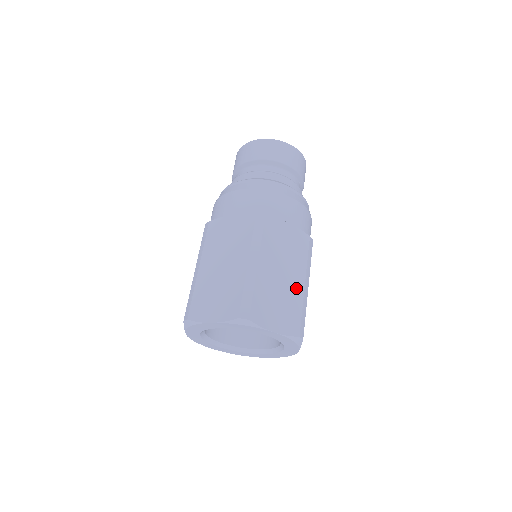
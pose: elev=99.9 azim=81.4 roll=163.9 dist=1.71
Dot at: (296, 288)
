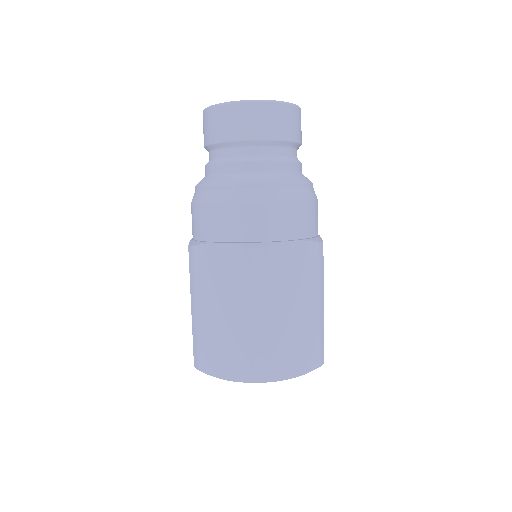
Dot at: (311, 317)
